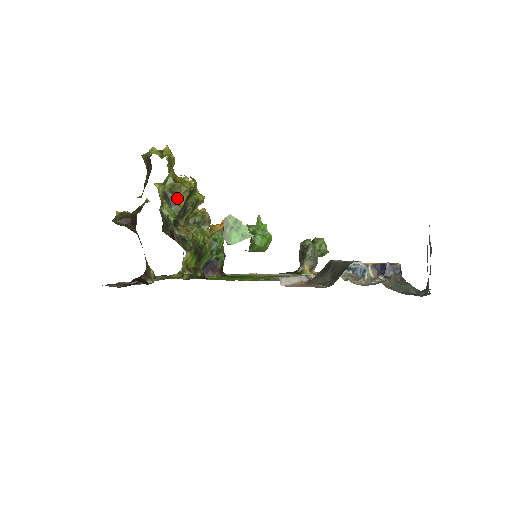
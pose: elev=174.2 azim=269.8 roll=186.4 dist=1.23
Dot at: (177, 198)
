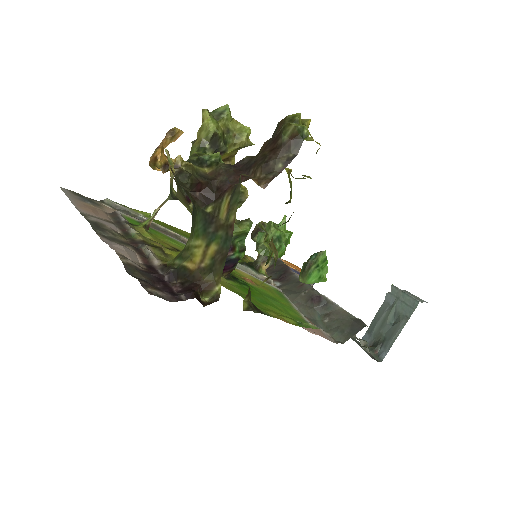
Dot at: (225, 151)
